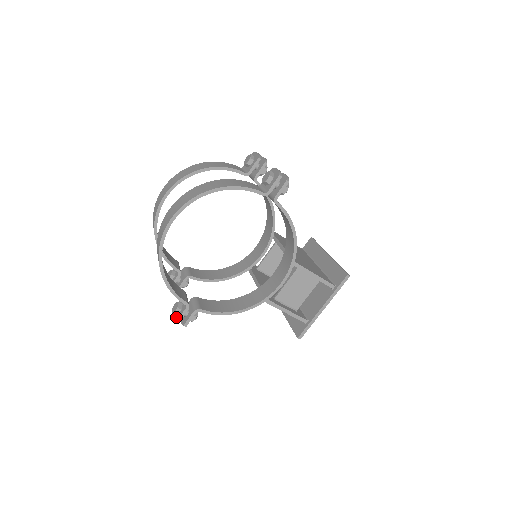
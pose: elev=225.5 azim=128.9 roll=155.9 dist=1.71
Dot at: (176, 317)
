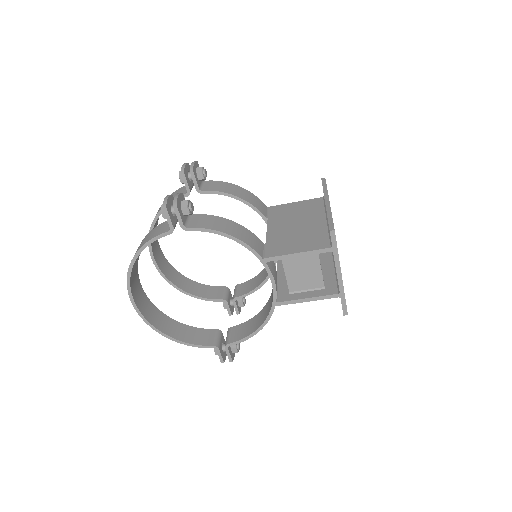
Dot at: occluded
